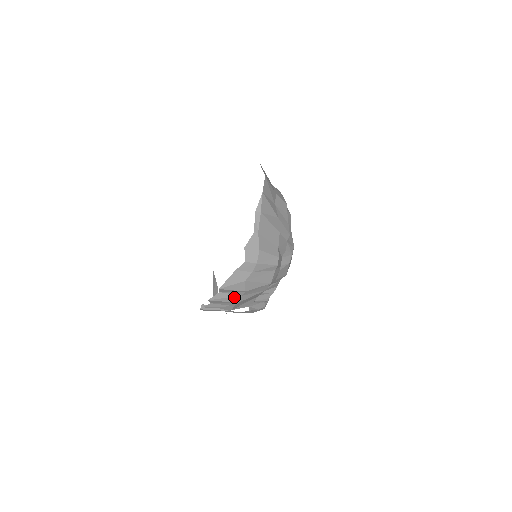
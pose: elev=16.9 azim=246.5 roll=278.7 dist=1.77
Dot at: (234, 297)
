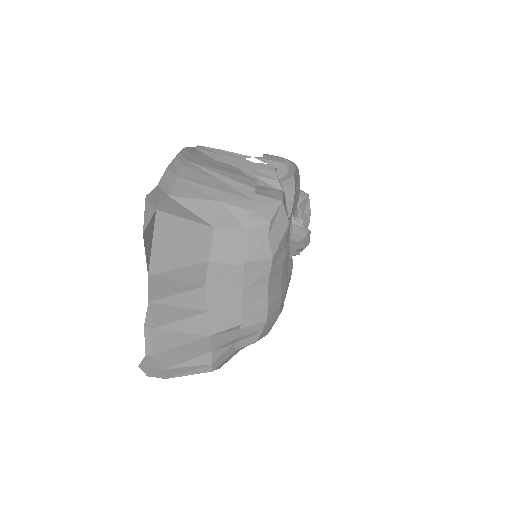
Dot at: occluded
